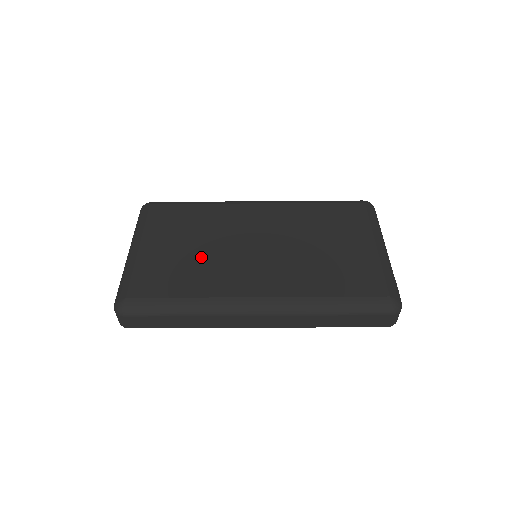
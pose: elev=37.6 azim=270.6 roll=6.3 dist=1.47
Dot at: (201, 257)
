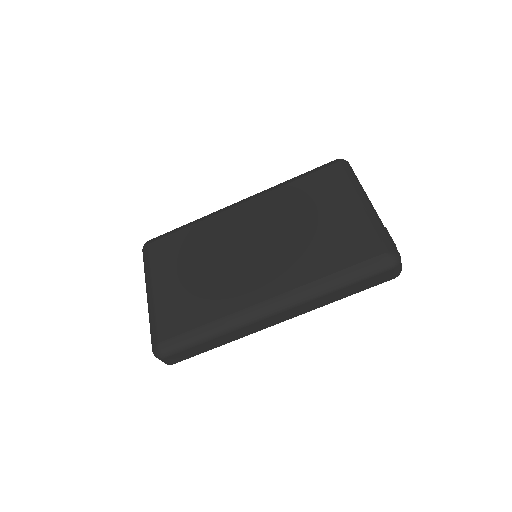
Dot at: (208, 279)
